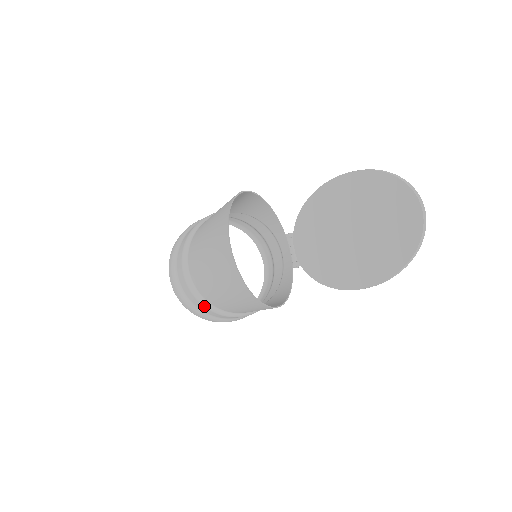
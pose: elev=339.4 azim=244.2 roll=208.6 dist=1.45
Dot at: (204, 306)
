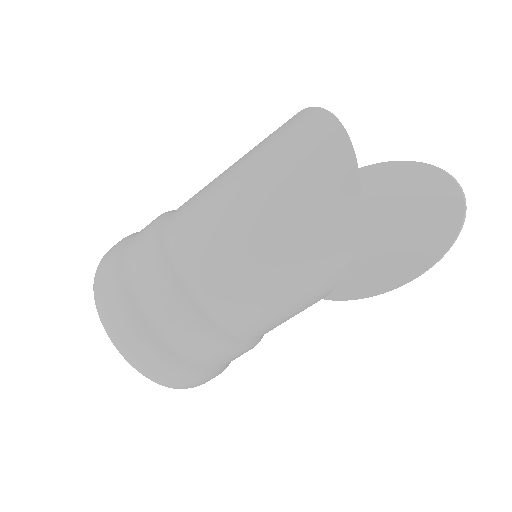
Dot at: (191, 318)
